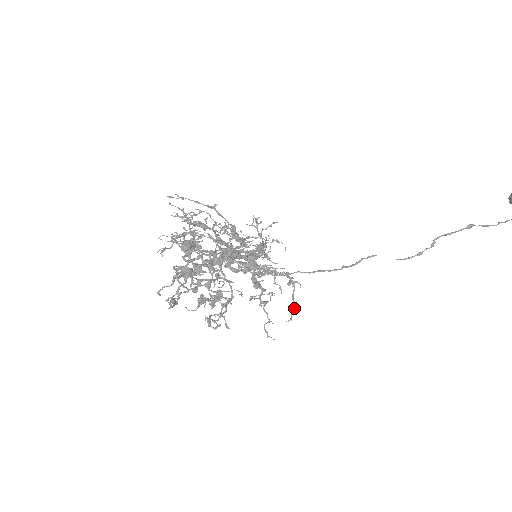
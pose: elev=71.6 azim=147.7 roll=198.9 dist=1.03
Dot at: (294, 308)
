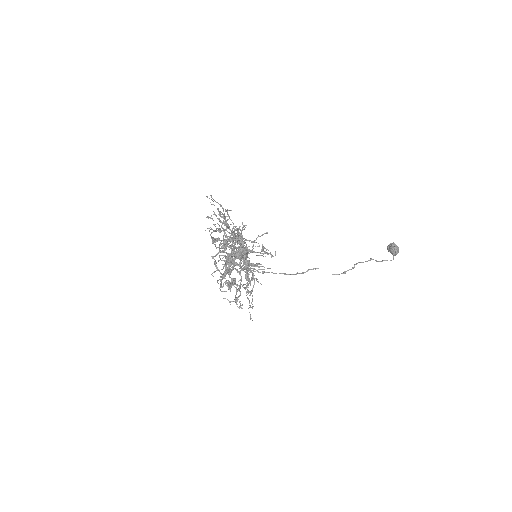
Dot at: occluded
